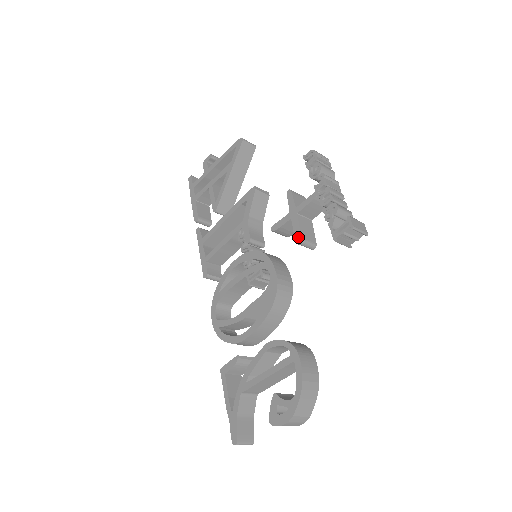
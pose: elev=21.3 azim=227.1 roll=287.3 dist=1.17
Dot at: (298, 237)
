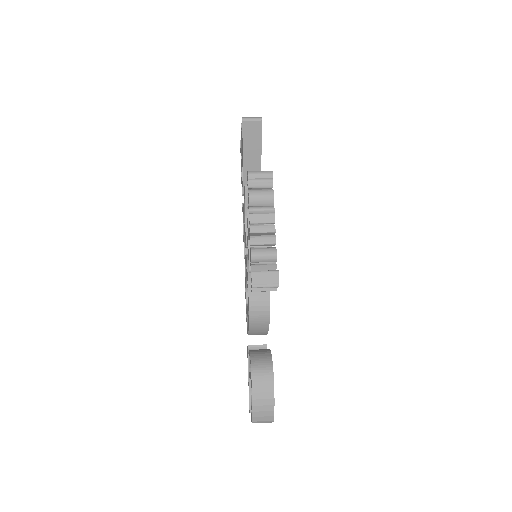
Dot at: occluded
